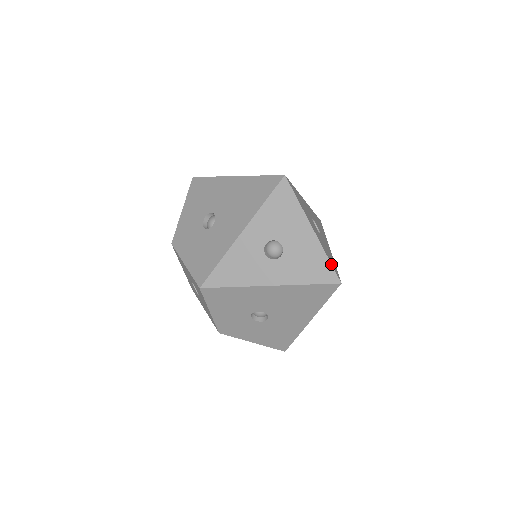
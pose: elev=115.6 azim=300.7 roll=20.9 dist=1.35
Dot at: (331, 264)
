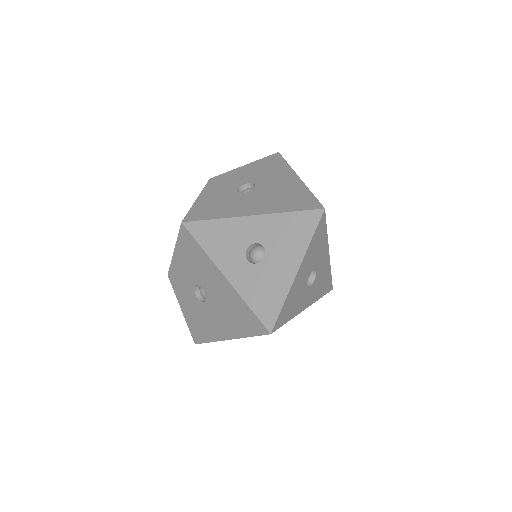
Dot at: (280, 311)
